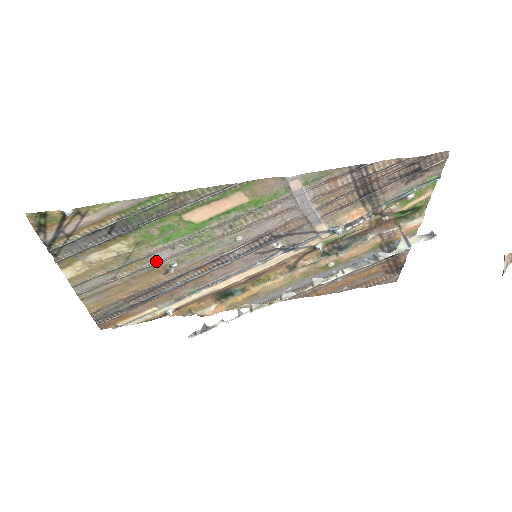
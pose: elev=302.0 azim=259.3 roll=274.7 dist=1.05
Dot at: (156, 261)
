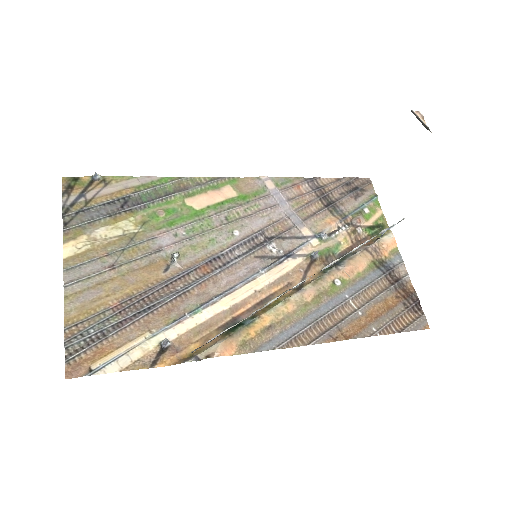
Dot at: (158, 249)
